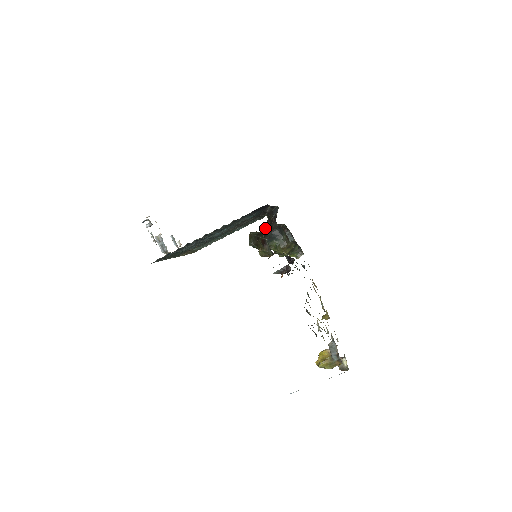
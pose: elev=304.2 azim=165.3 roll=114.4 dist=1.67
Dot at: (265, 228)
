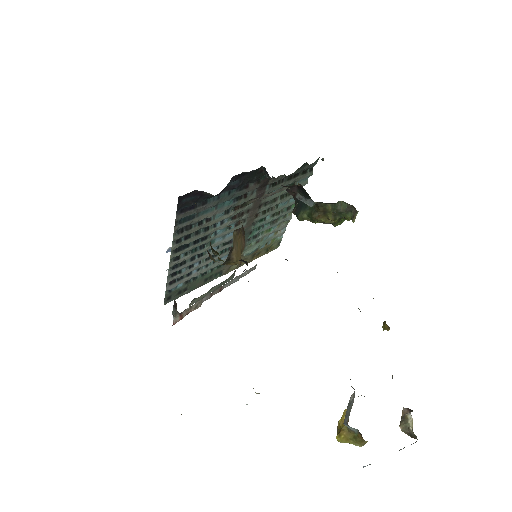
Dot at: occluded
